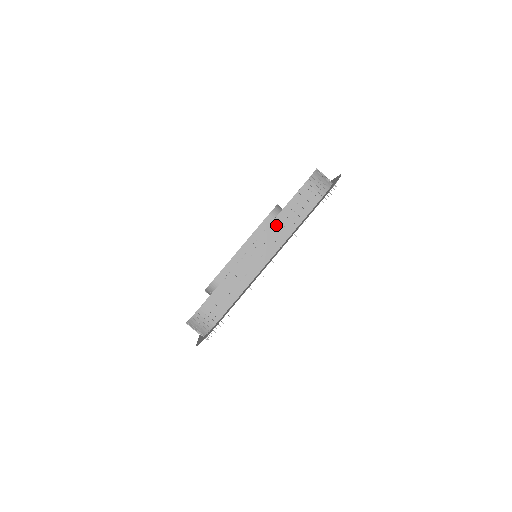
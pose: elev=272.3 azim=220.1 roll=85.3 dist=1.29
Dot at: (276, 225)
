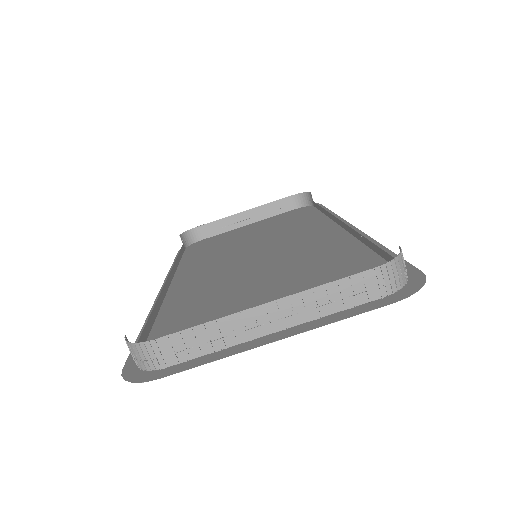
Dot at: (308, 297)
